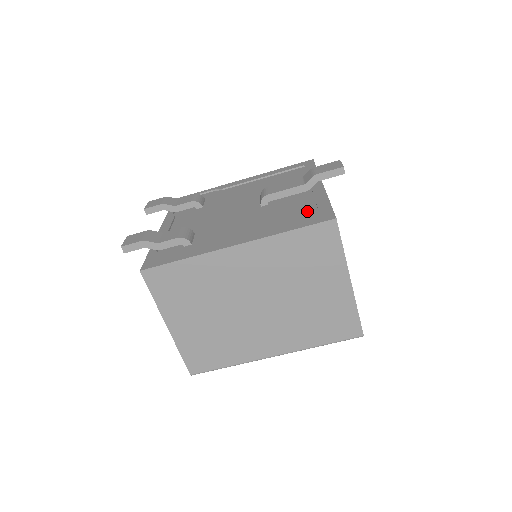
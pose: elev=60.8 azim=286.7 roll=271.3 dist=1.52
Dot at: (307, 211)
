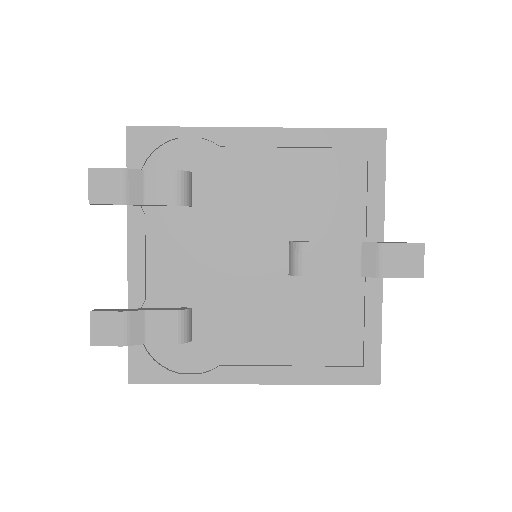
Dot at: (350, 336)
